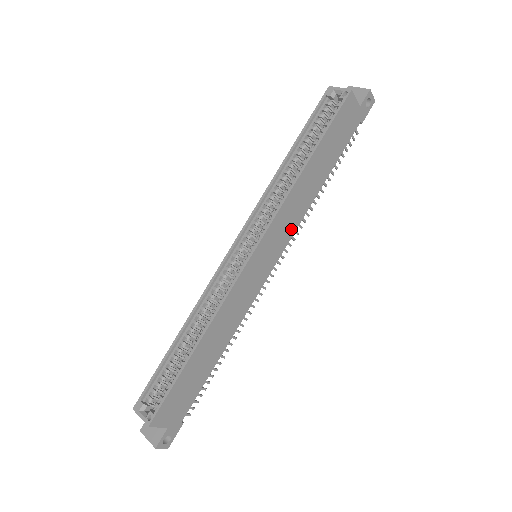
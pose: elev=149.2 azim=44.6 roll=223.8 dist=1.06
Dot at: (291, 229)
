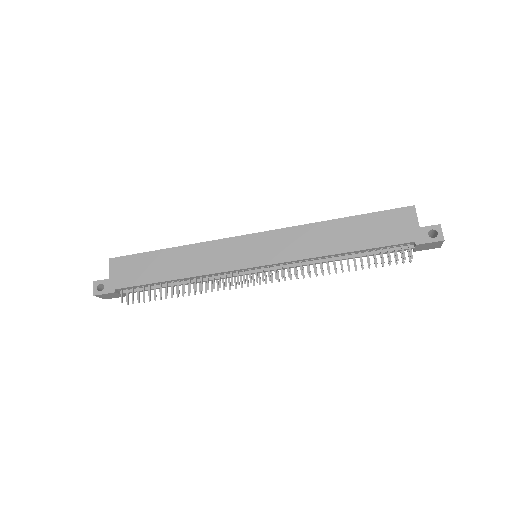
Dot at: (289, 255)
